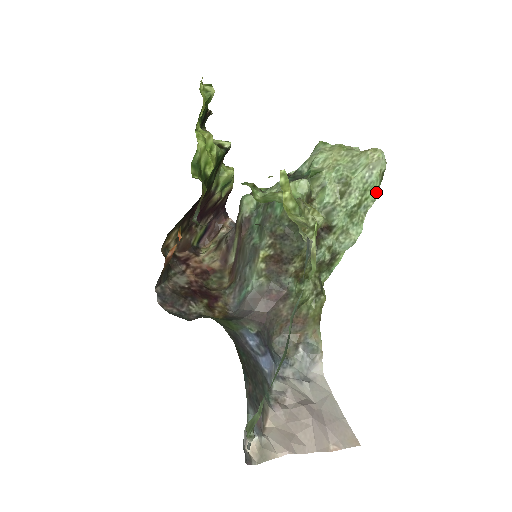
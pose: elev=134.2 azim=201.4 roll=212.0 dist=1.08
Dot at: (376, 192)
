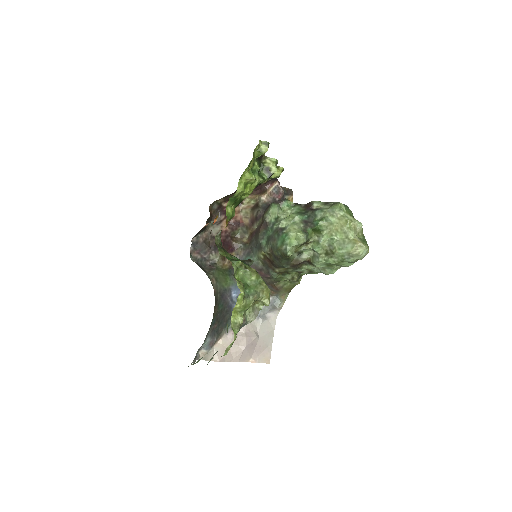
Dot at: (352, 263)
